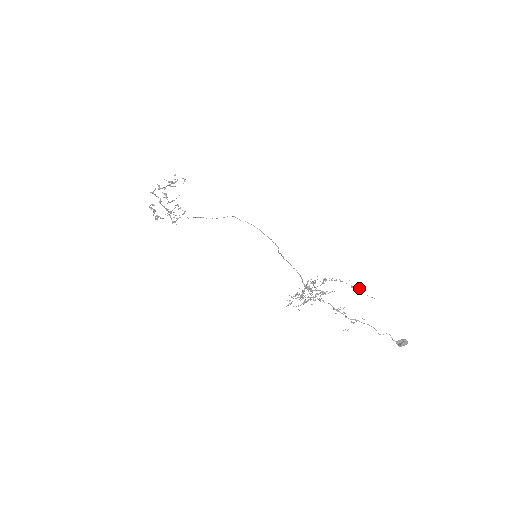
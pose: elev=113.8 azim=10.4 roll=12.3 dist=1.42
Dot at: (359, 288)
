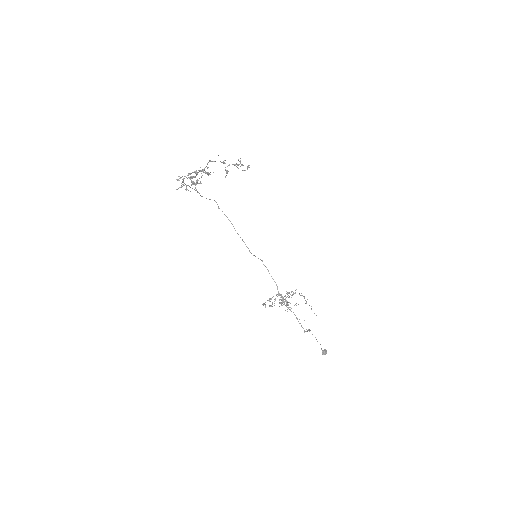
Dot at: occluded
